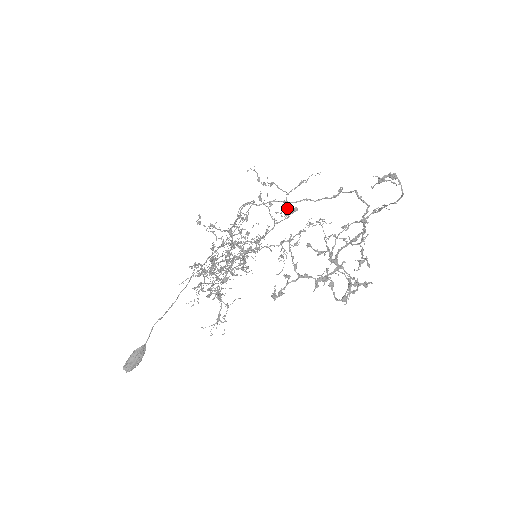
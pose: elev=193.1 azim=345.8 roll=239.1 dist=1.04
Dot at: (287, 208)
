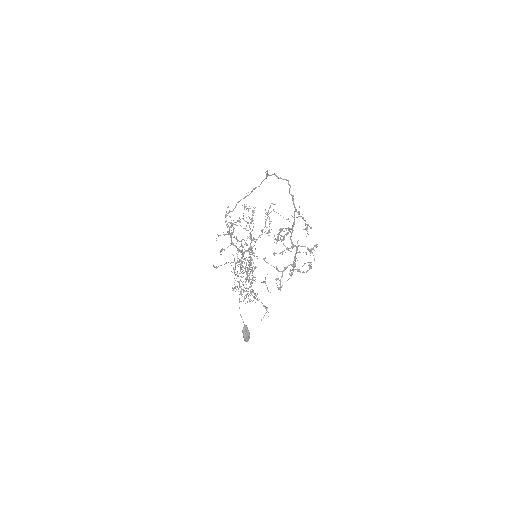
Dot at: (249, 208)
